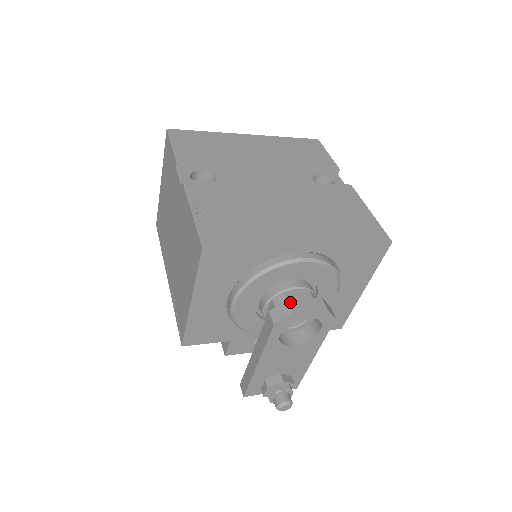
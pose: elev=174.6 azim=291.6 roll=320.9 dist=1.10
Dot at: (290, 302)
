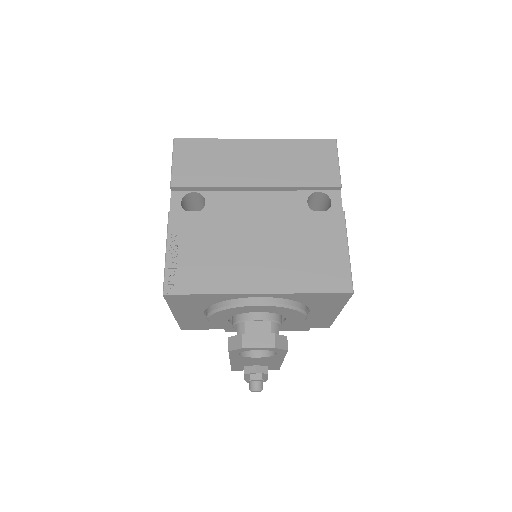
Dot at: (243, 336)
